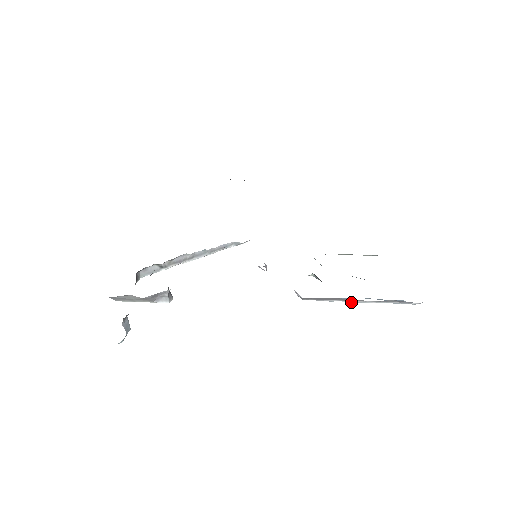
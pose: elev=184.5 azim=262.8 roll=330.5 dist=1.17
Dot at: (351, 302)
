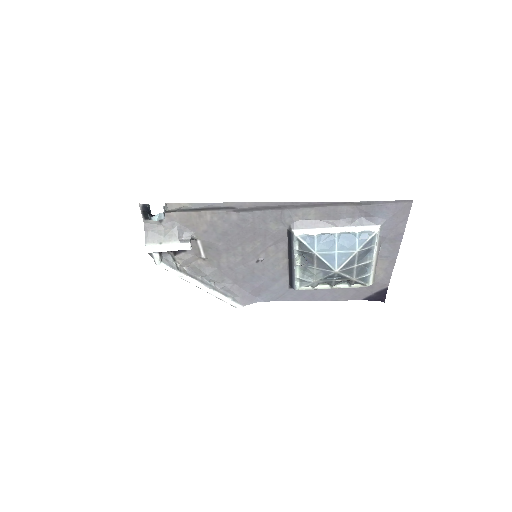
Dot at: (330, 233)
